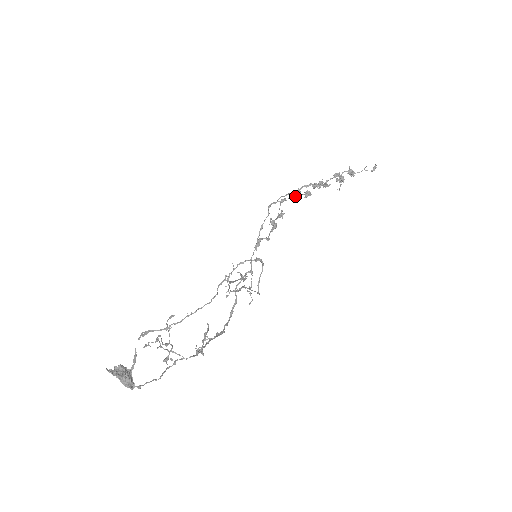
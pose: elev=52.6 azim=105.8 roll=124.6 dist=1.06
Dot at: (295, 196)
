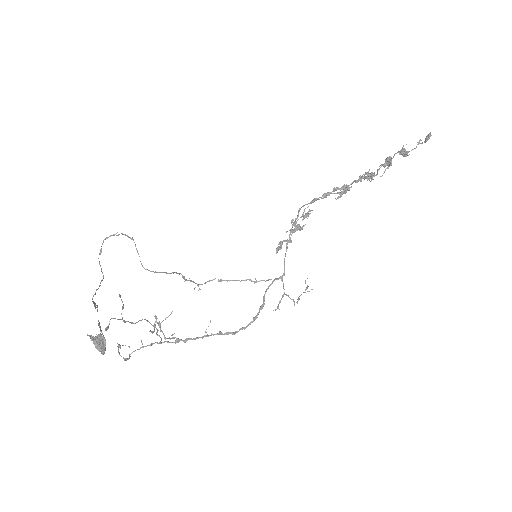
Dot at: (340, 194)
